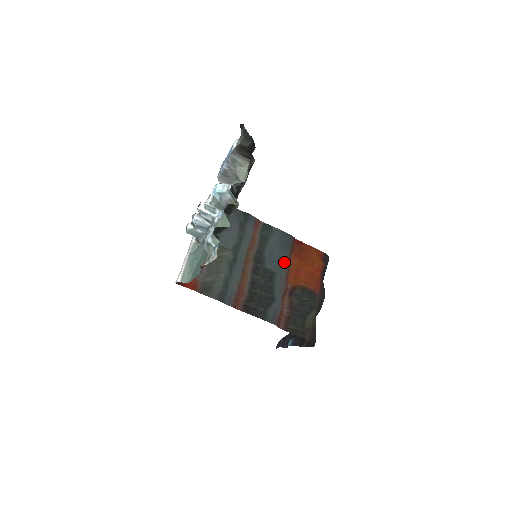
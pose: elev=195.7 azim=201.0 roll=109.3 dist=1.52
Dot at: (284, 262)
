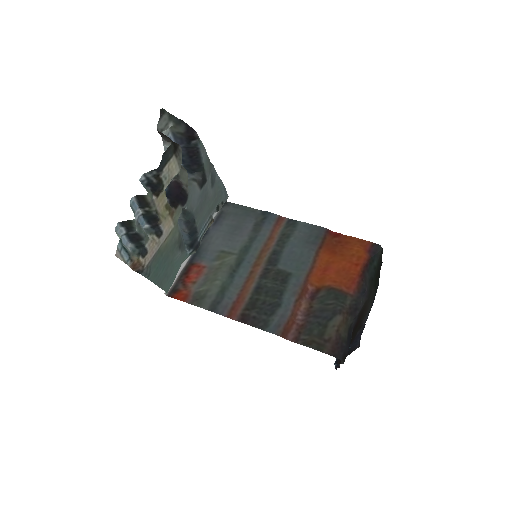
Dot at: (306, 260)
